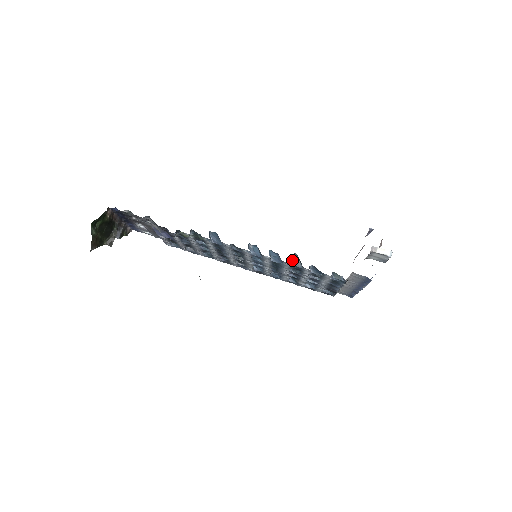
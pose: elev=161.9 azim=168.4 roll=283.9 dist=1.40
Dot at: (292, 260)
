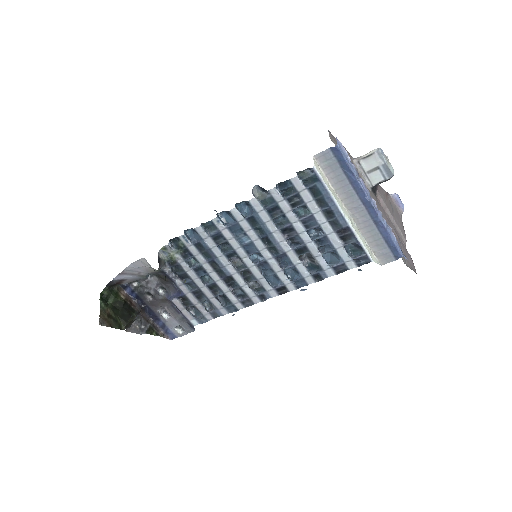
Dot at: (259, 198)
